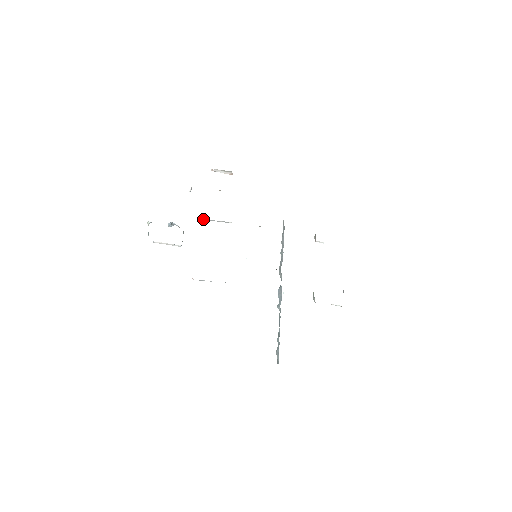
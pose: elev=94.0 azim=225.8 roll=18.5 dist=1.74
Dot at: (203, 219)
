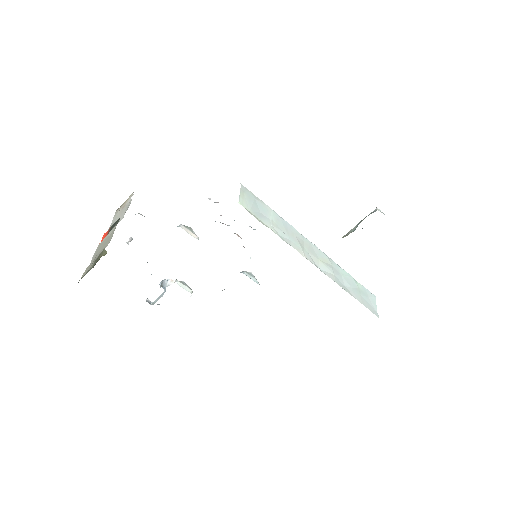
Dot at: occluded
